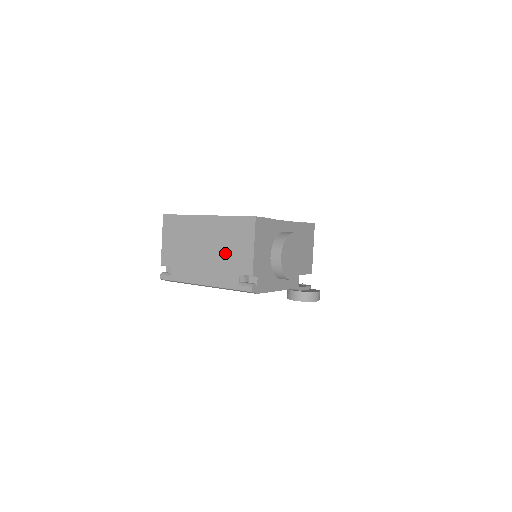
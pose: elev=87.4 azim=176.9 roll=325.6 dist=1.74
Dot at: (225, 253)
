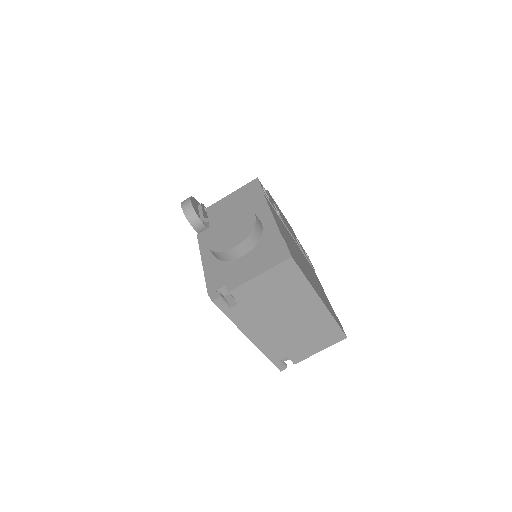
Dot at: (298, 338)
